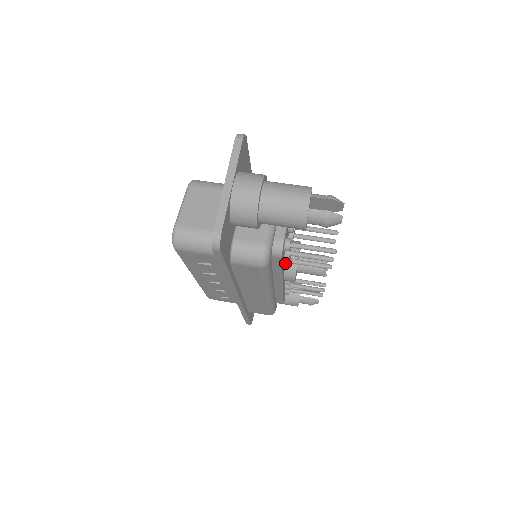
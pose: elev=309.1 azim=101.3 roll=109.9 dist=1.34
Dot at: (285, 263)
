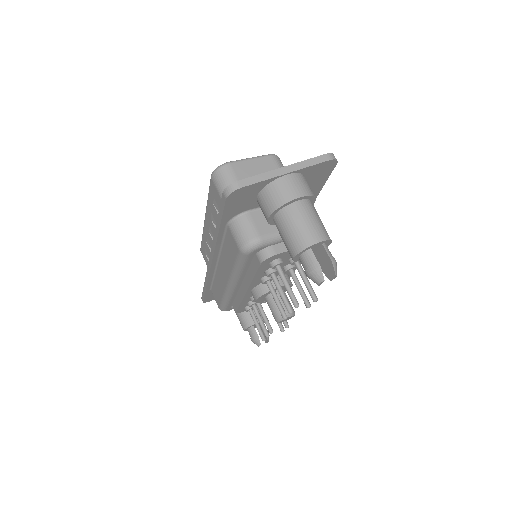
Dot at: (263, 278)
